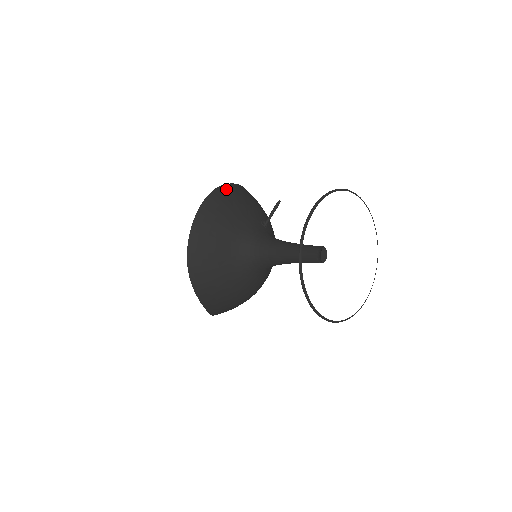
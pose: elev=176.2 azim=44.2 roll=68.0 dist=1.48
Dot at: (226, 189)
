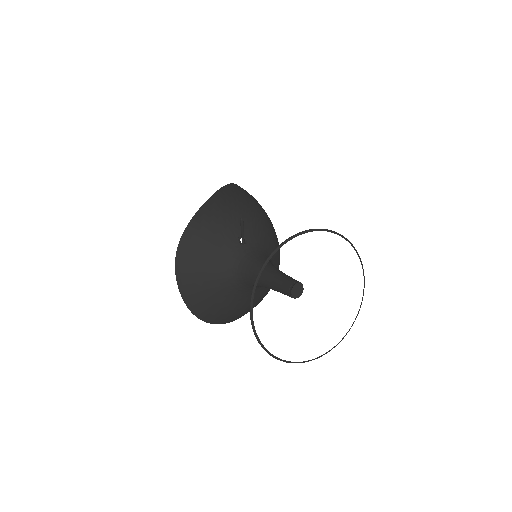
Dot at: (188, 236)
